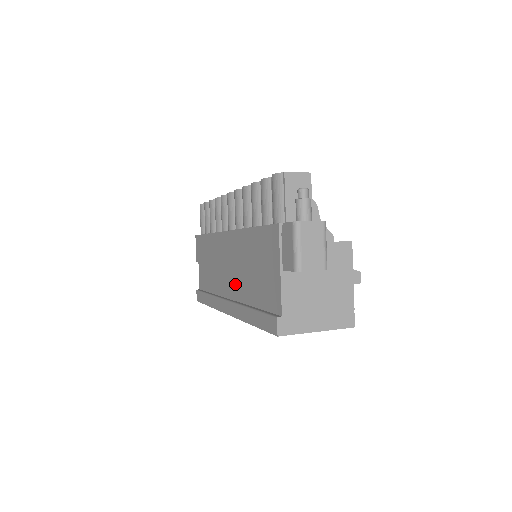
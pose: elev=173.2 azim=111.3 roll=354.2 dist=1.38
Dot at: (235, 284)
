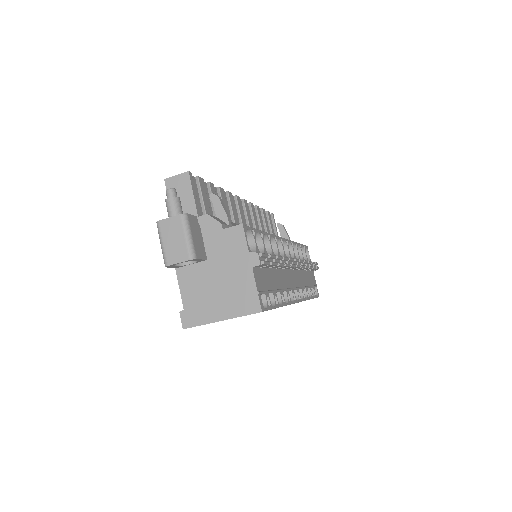
Dot at: occluded
